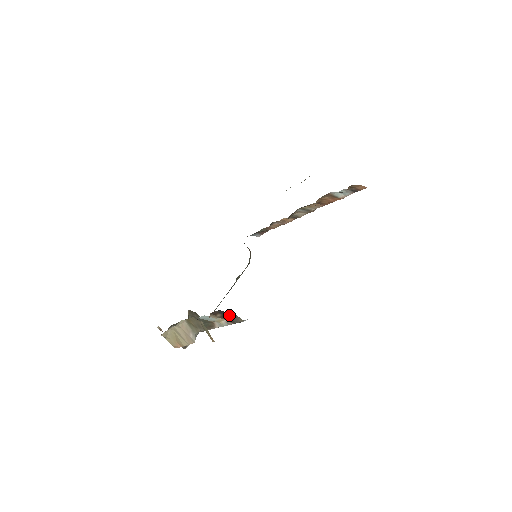
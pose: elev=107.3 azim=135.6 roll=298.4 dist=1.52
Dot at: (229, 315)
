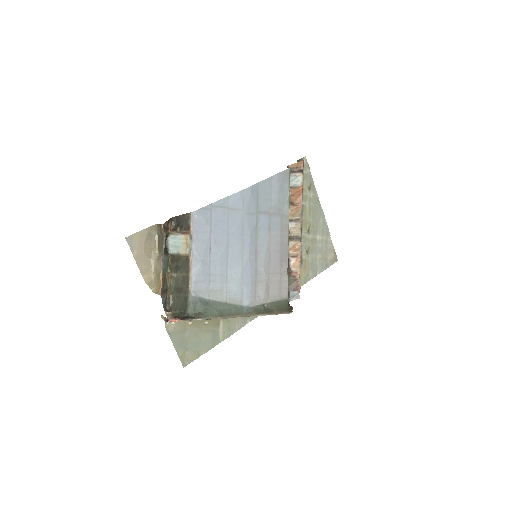
Dot at: (182, 219)
